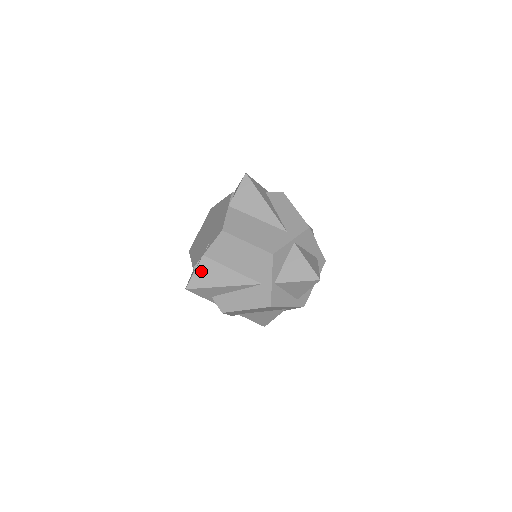
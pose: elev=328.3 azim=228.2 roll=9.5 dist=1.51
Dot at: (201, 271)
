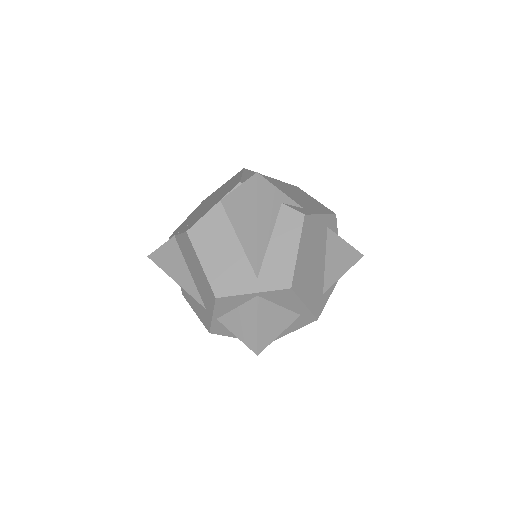
Dot at: (166, 250)
